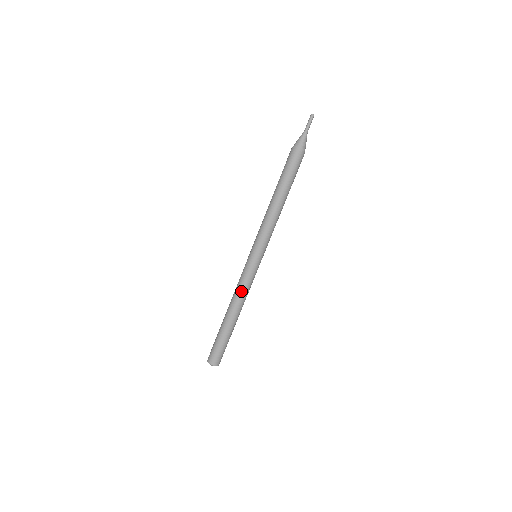
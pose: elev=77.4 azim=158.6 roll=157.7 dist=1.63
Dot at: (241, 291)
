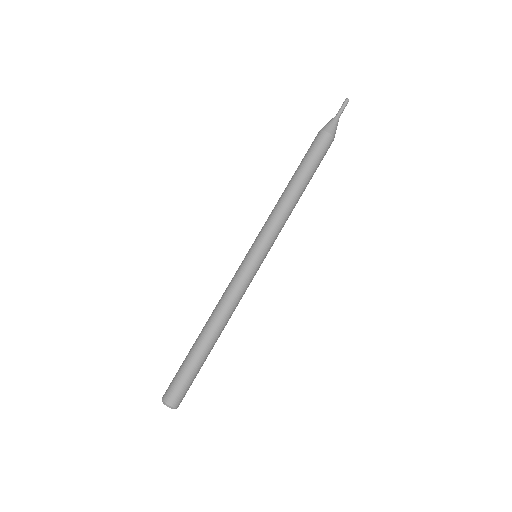
Dot at: (224, 295)
